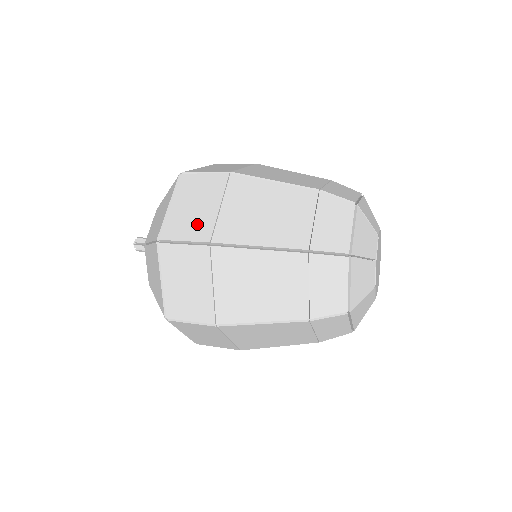
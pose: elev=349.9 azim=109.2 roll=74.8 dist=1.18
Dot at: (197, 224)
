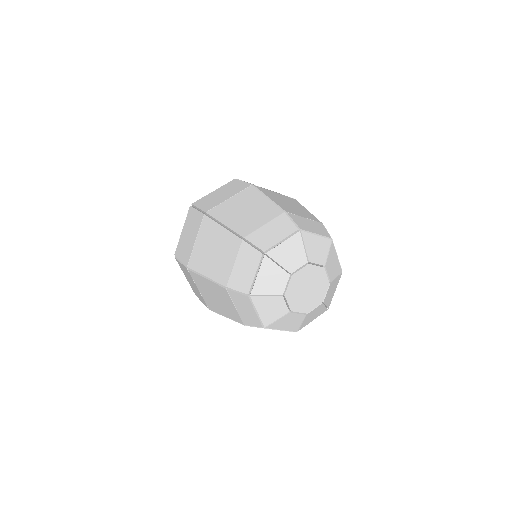
Dot at: (211, 203)
